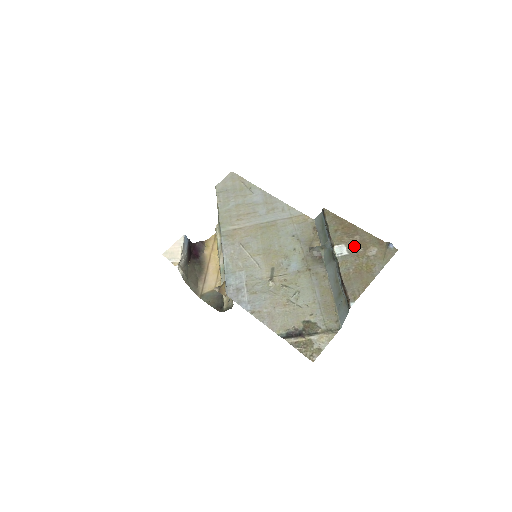
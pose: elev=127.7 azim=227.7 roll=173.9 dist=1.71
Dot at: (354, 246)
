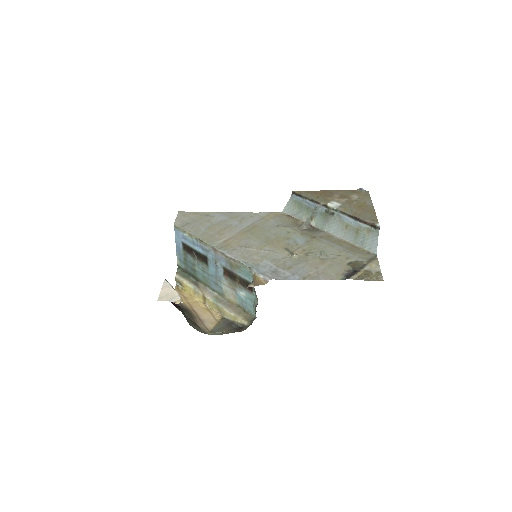
Dot at: (340, 199)
